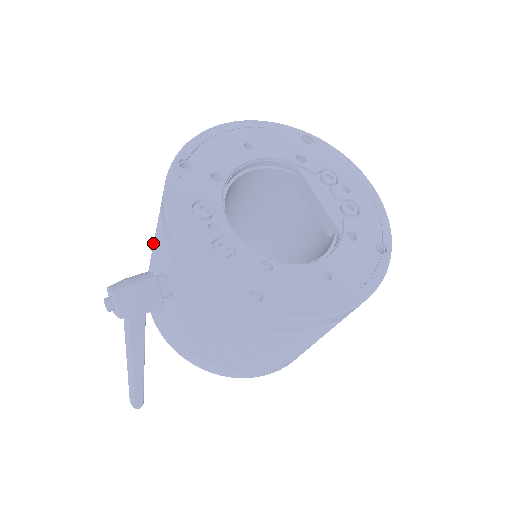
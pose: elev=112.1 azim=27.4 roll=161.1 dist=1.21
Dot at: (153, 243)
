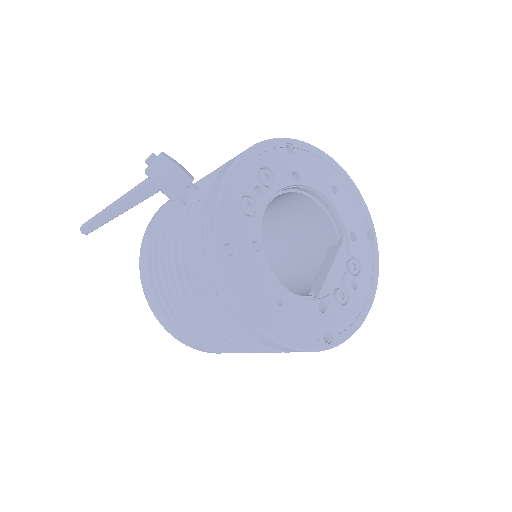
Dot at: occluded
